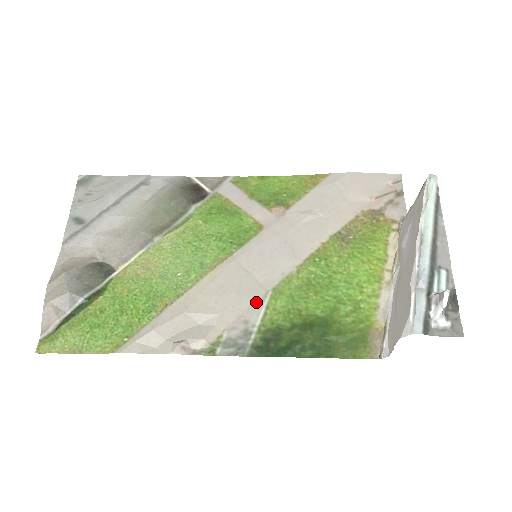
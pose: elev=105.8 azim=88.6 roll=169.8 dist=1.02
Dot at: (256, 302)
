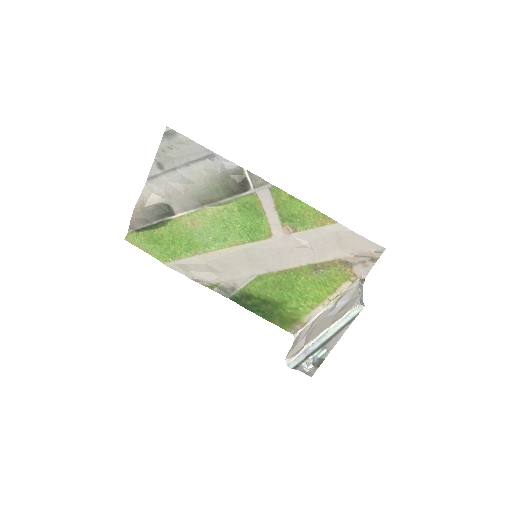
Dot at: (245, 277)
